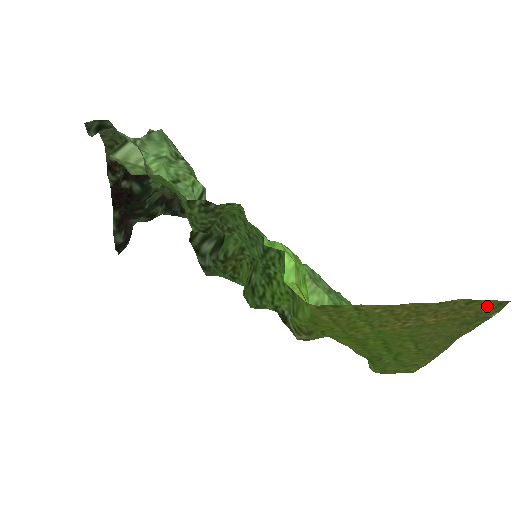
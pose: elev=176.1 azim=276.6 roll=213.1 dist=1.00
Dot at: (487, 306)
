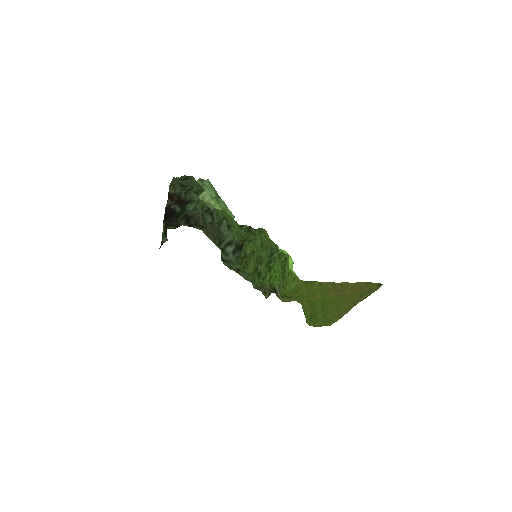
Dot at: (374, 286)
